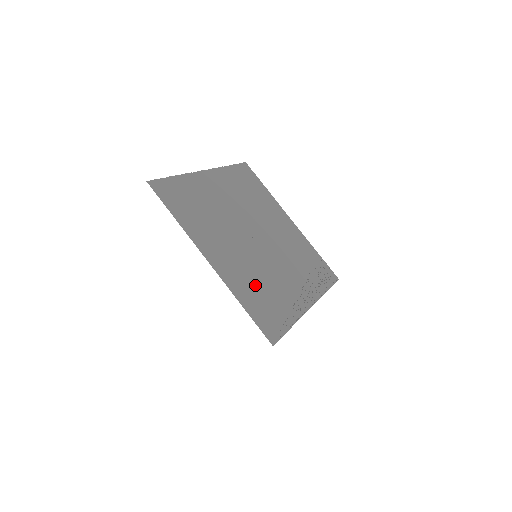
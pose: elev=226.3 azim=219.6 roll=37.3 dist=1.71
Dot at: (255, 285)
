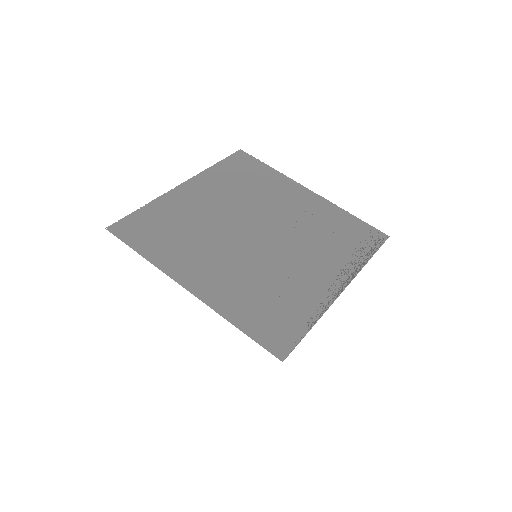
Dot at: (255, 293)
